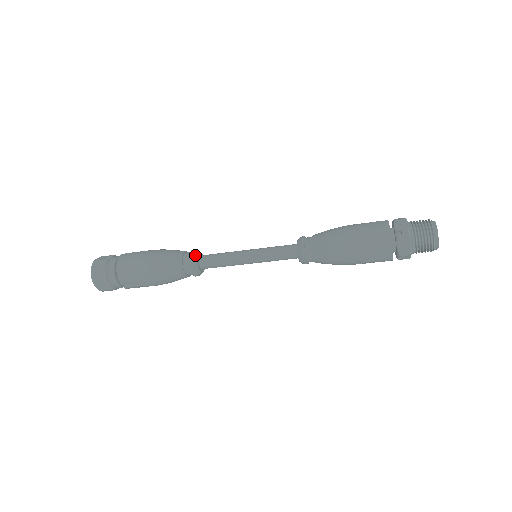
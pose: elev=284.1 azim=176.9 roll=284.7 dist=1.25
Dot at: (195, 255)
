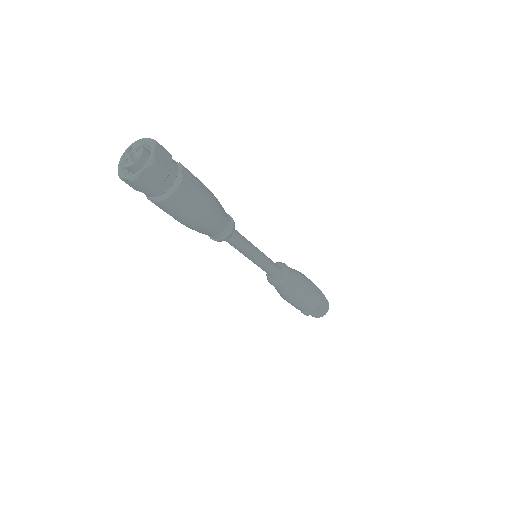
Dot at: occluded
